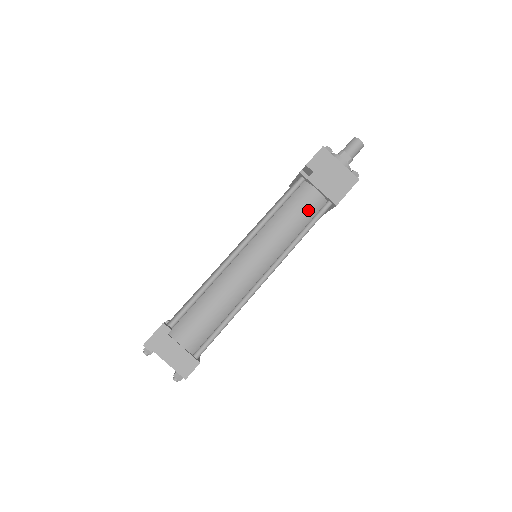
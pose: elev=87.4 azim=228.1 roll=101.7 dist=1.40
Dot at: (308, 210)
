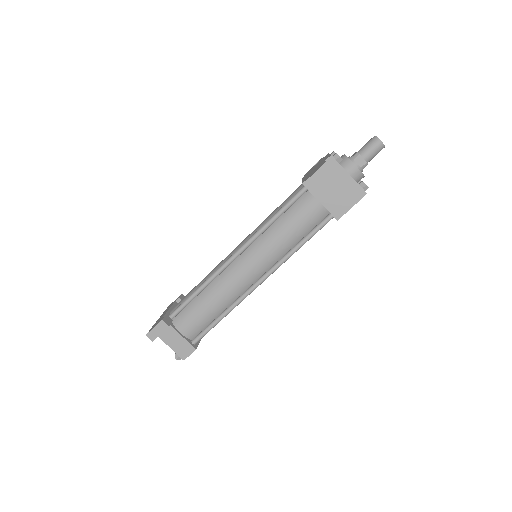
Dot at: (307, 222)
